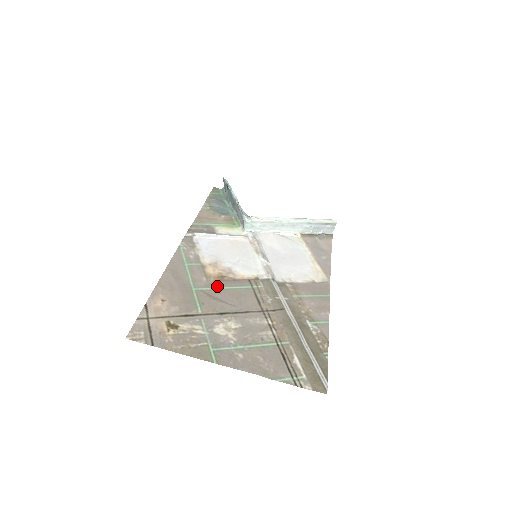
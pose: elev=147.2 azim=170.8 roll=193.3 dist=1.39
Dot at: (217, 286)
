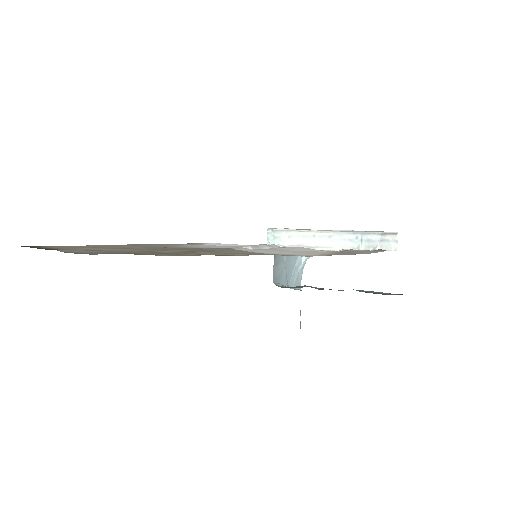
Dot at: (160, 247)
